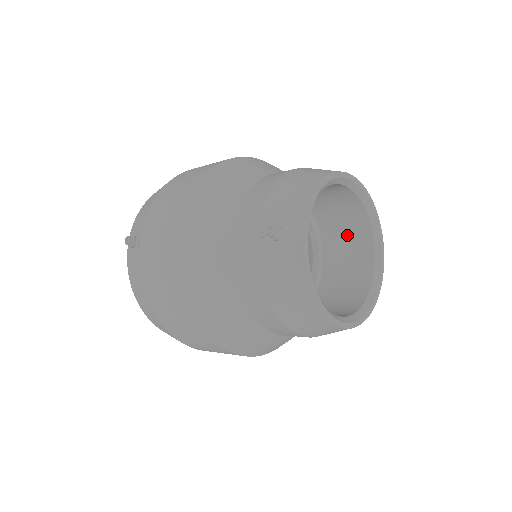
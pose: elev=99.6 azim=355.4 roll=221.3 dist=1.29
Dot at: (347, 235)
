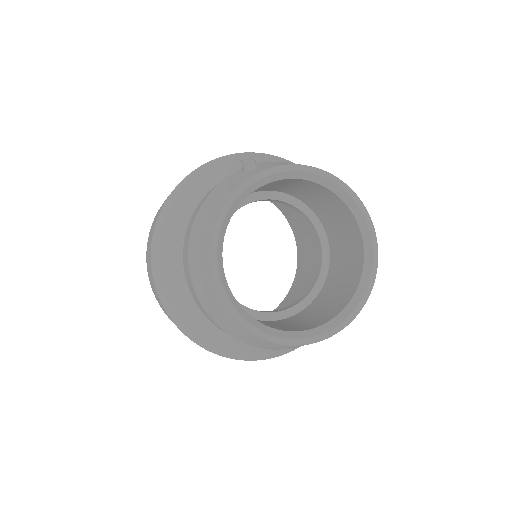
Dot at: (335, 296)
